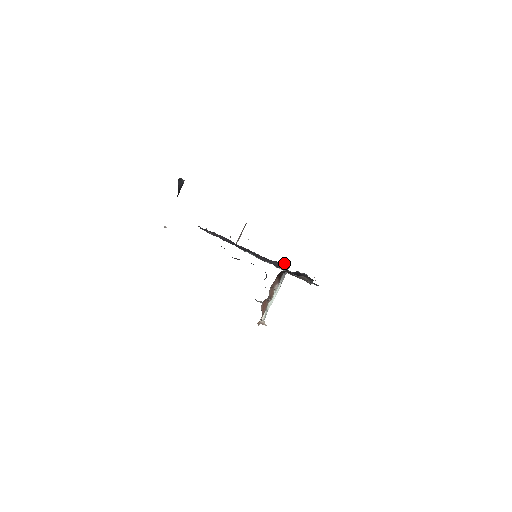
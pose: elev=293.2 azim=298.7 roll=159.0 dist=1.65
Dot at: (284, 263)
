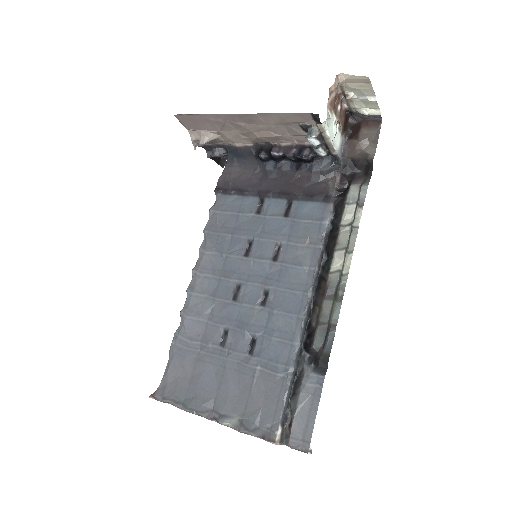
Dot at: (329, 181)
